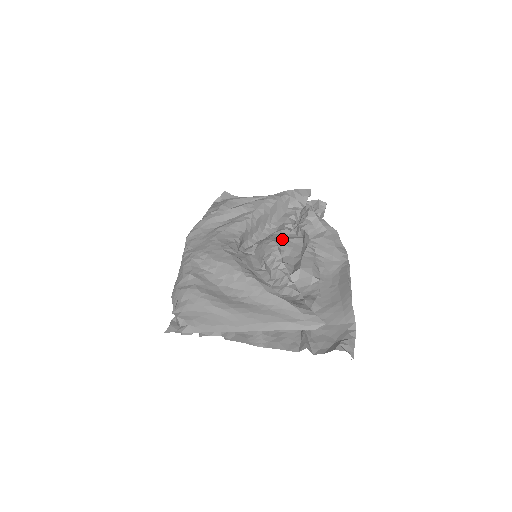
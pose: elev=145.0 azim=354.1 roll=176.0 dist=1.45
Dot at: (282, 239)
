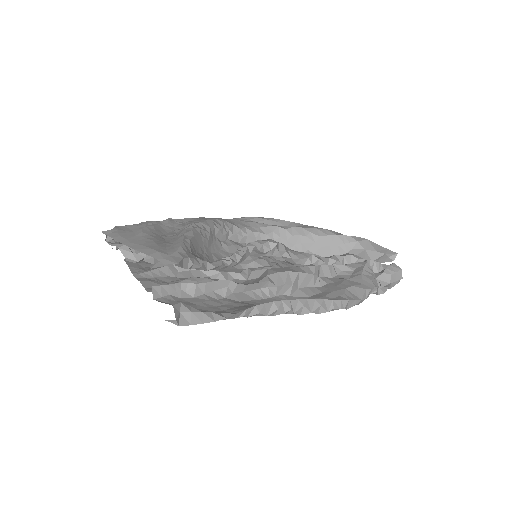
Dot at: (294, 254)
